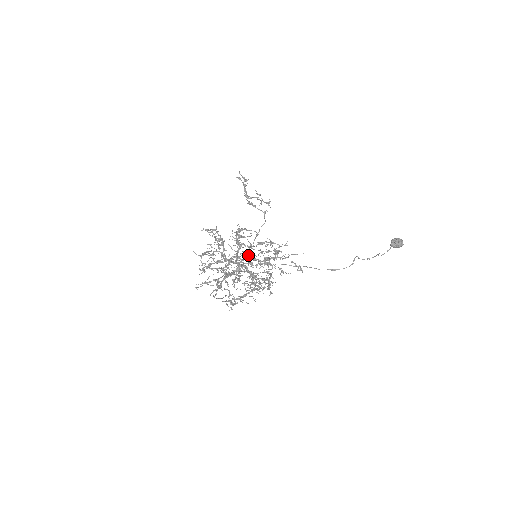
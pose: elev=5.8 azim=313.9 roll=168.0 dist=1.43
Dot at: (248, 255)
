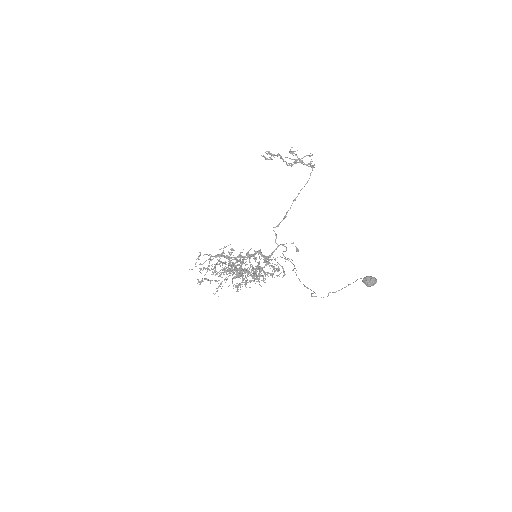
Dot at: (242, 263)
